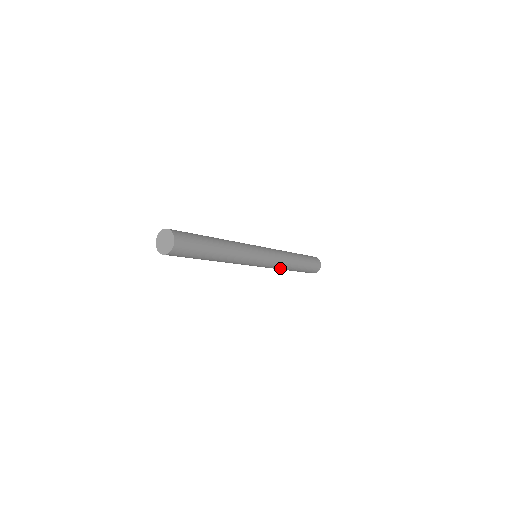
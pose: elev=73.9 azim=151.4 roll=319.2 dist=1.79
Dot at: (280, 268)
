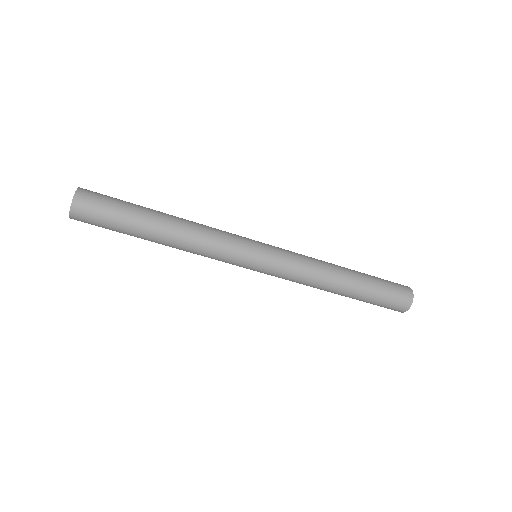
Dot at: (313, 275)
